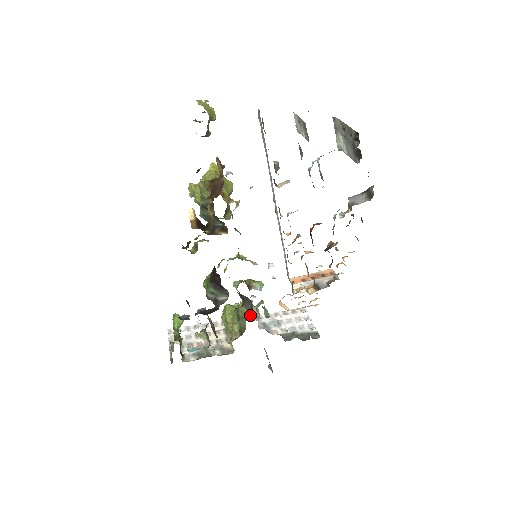
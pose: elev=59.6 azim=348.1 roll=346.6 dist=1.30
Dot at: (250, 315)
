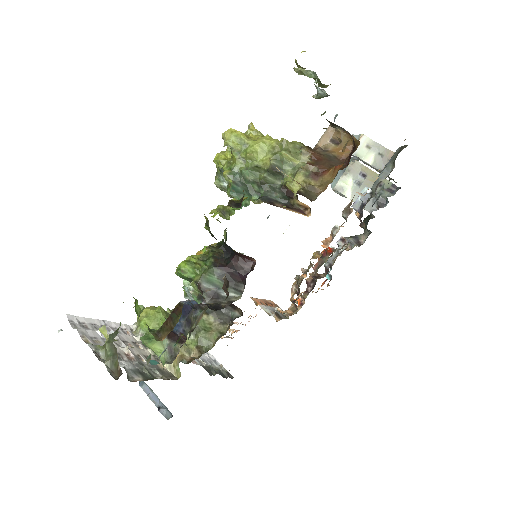
Dot at: (228, 328)
